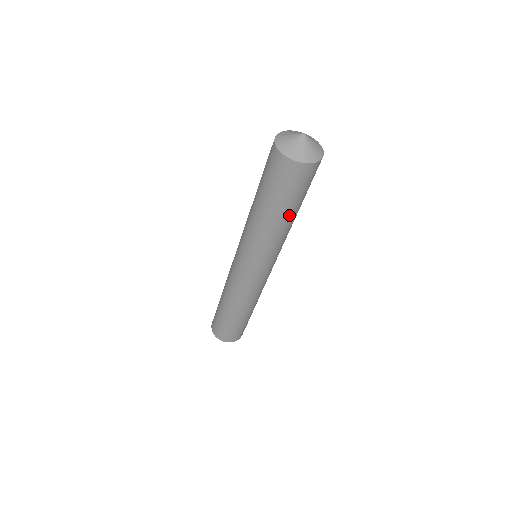
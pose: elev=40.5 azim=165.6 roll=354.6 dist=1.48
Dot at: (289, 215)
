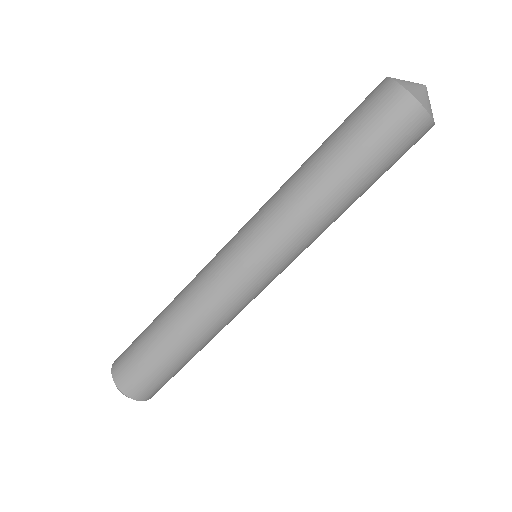
Dot at: (356, 189)
